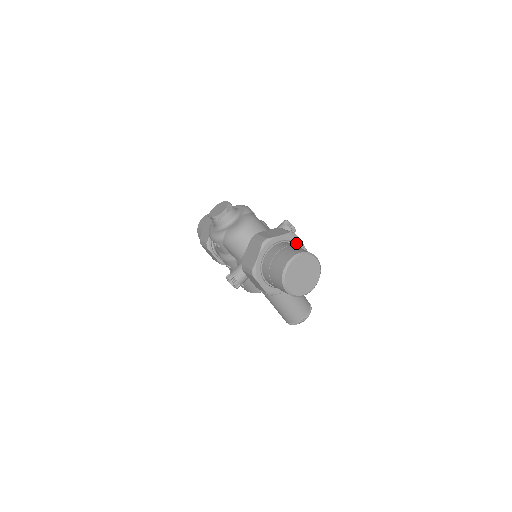
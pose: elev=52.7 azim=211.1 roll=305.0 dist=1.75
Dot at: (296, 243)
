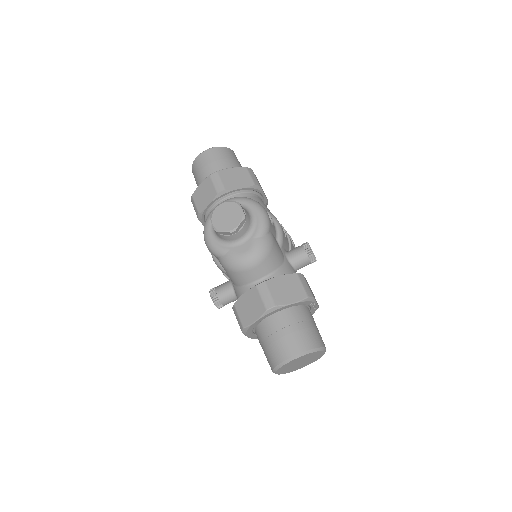
Dot at: (309, 305)
